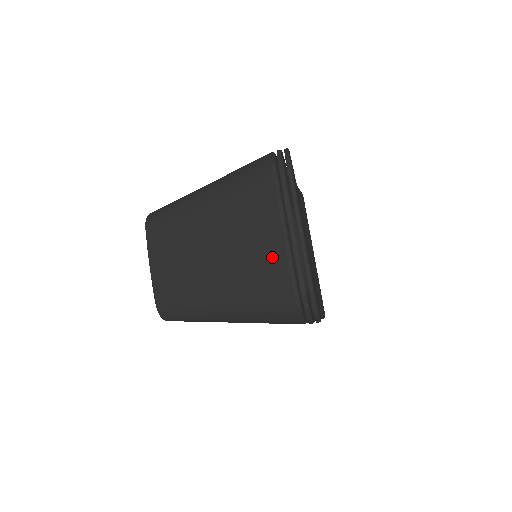
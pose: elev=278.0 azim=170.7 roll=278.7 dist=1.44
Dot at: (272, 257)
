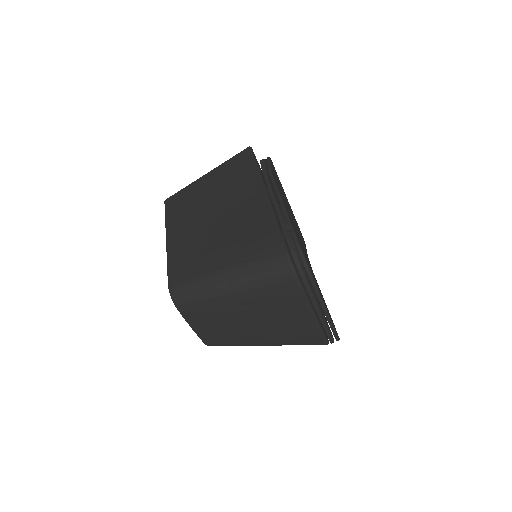
Dot at: (306, 329)
